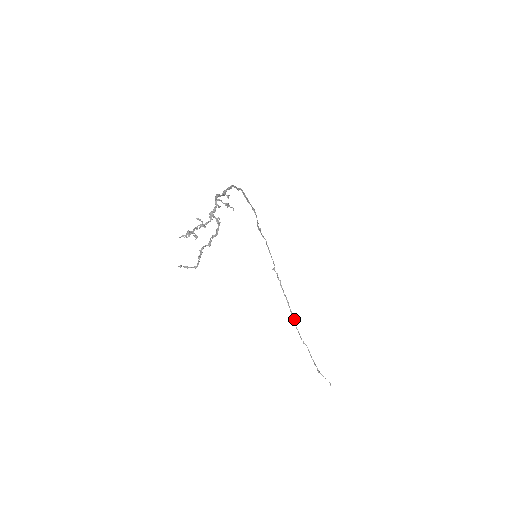
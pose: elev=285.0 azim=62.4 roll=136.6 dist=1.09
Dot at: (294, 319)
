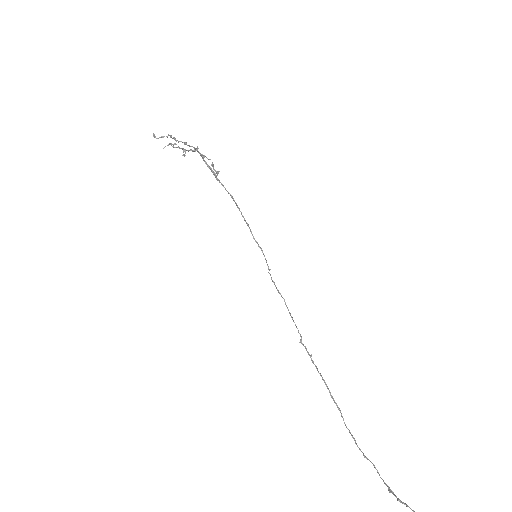
Dot at: (339, 410)
